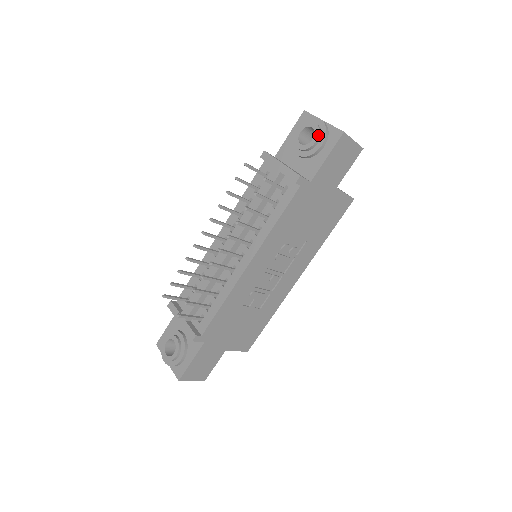
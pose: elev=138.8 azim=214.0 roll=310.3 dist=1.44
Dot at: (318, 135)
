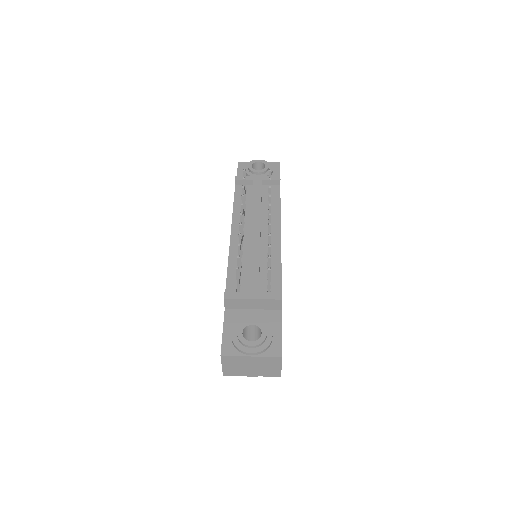
Dot at: (268, 163)
